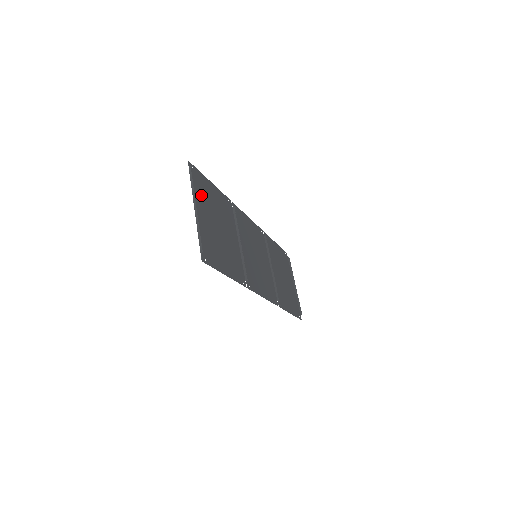
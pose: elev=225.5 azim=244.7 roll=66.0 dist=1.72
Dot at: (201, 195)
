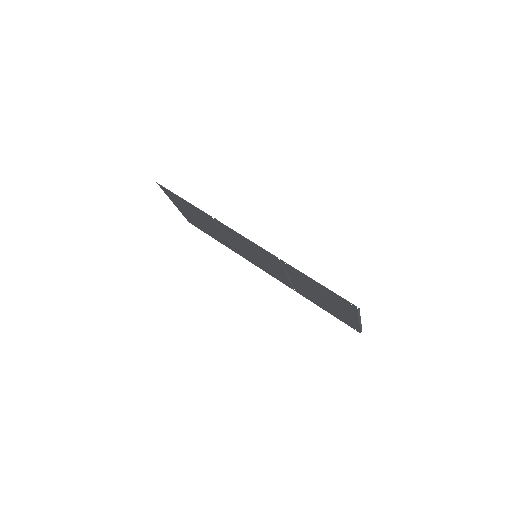
Dot at: (190, 218)
